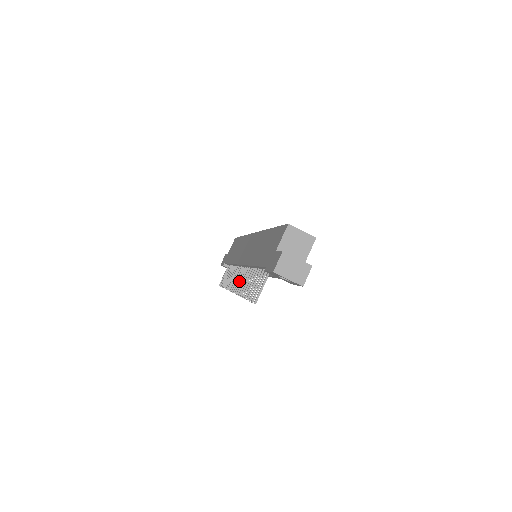
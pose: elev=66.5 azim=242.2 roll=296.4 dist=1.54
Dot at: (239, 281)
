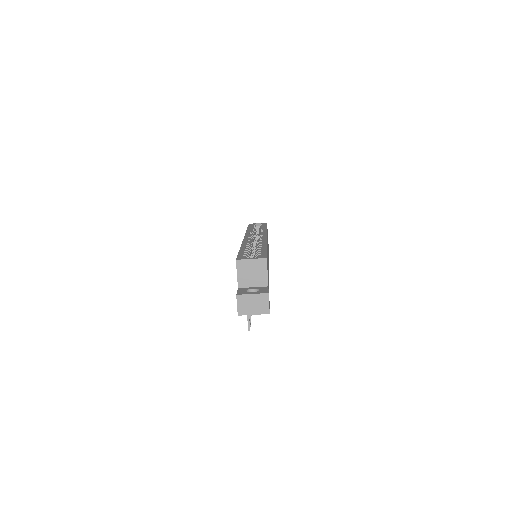
Dot at: occluded
